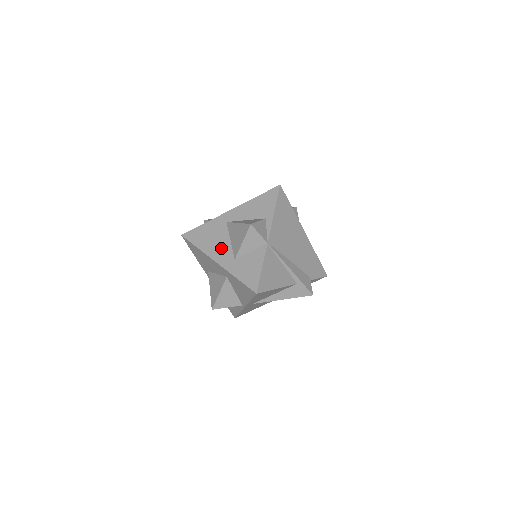
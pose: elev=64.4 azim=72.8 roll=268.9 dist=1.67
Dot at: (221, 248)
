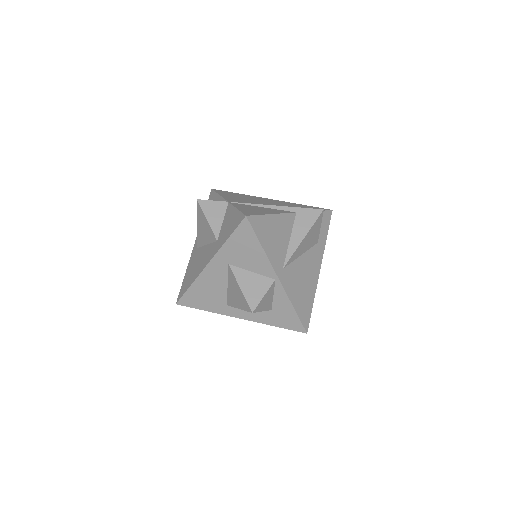
Dot at: (204, 256)
